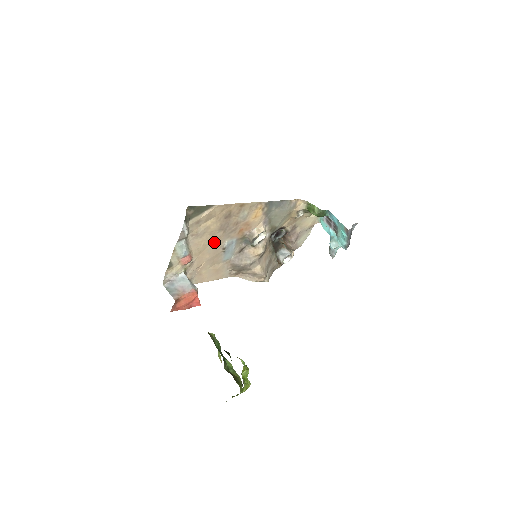
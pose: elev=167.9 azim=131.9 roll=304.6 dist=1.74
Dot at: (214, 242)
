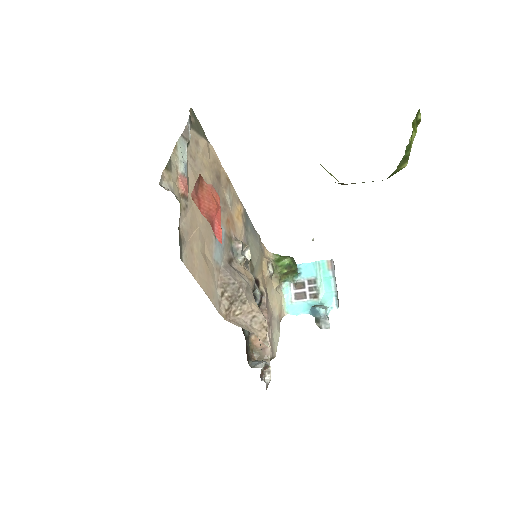
Dot at: occluded
